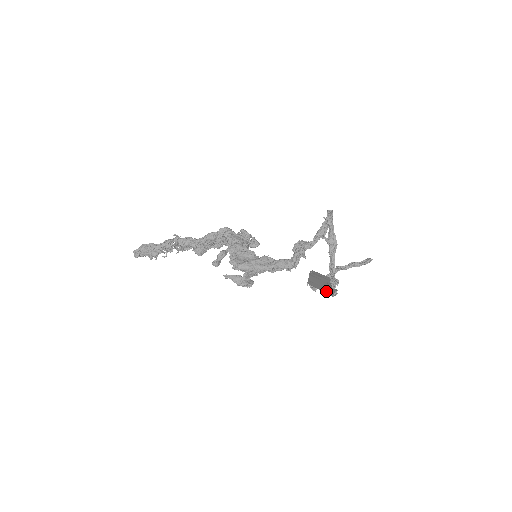
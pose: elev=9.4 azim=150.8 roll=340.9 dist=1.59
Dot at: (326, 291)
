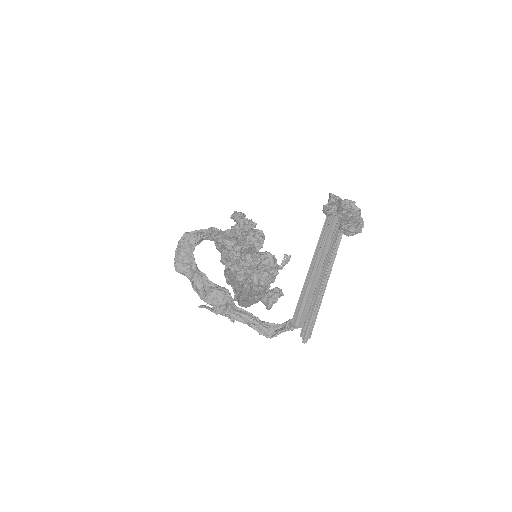
Dot at: (317, 304)
